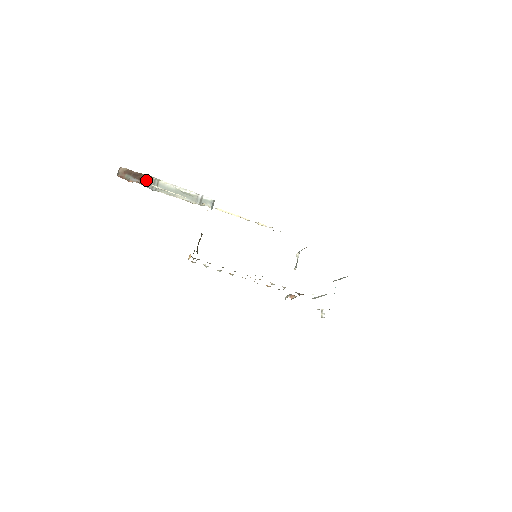
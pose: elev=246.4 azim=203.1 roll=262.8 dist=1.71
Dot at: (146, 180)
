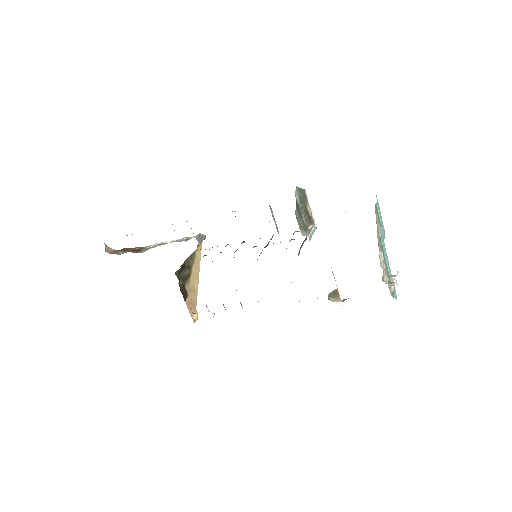
Dot at: (136, 250)
